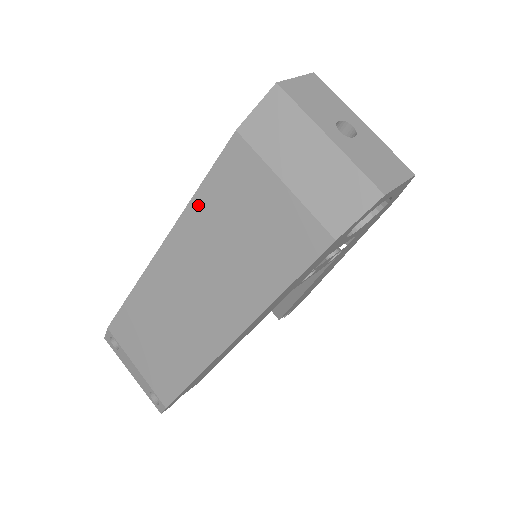
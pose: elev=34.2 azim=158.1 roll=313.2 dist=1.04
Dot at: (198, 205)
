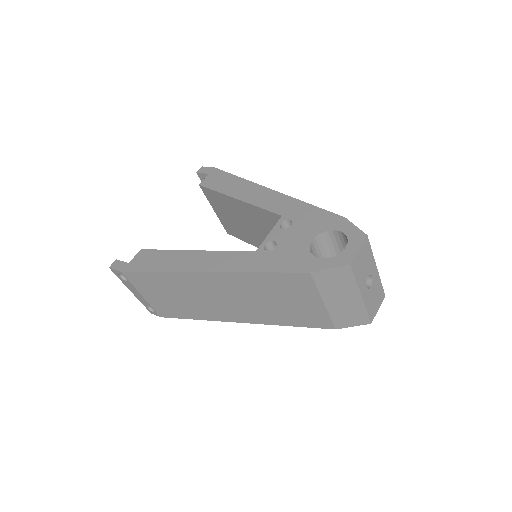
Dot at: (255, 277)
